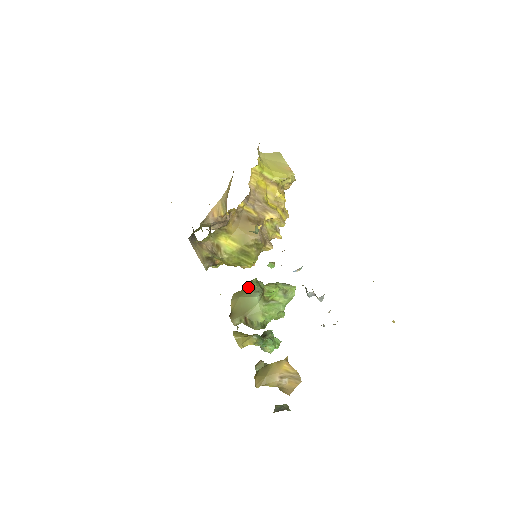
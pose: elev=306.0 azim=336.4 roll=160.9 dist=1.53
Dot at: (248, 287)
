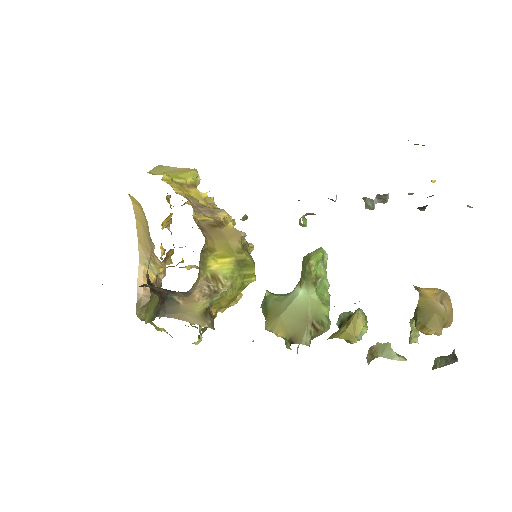
Dot at: (270, 305)
